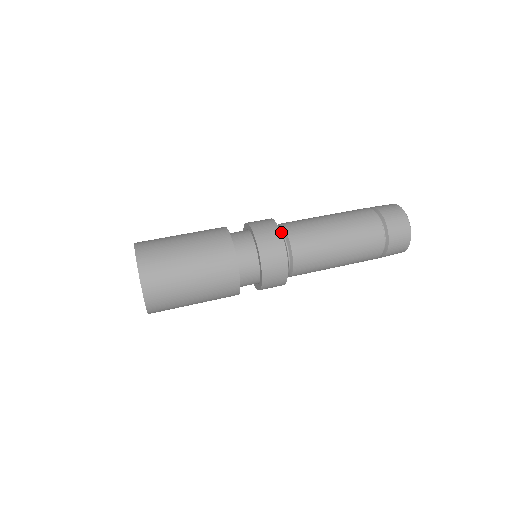
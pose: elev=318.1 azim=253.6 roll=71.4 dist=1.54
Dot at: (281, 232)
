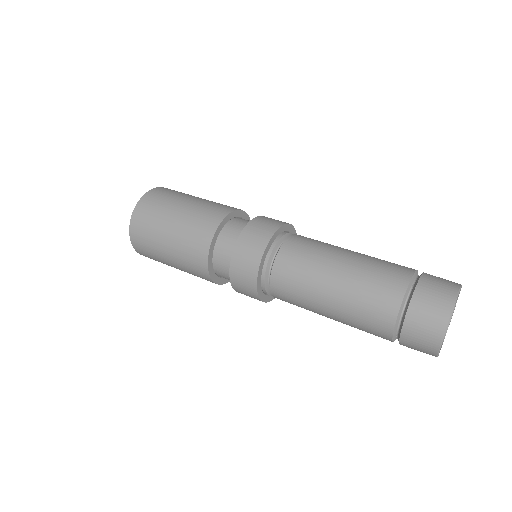
Dot at: occluded
